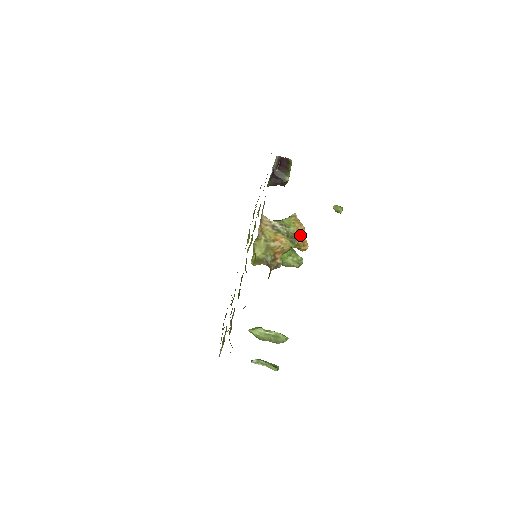
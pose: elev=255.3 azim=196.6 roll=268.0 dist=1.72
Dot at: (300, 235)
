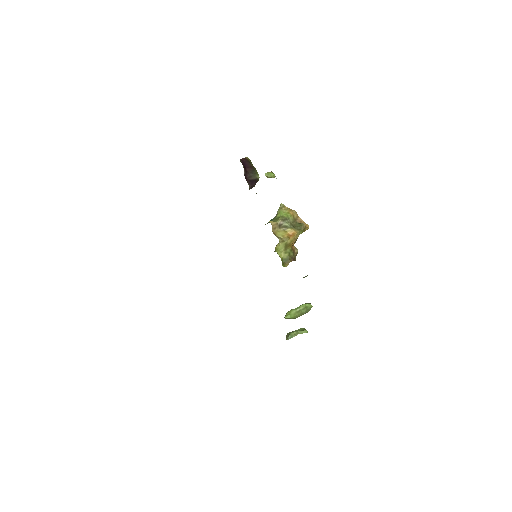
Dot at: (297, 220)
